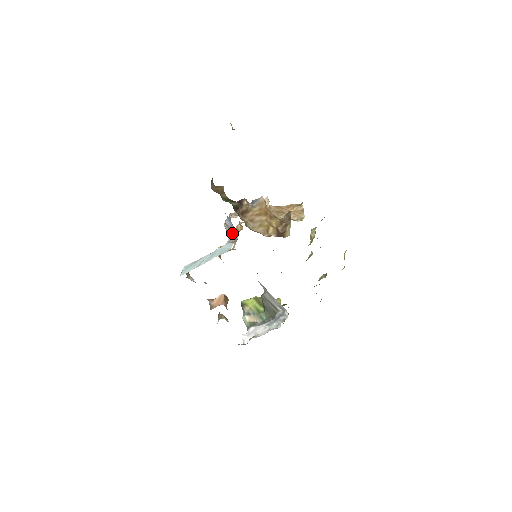
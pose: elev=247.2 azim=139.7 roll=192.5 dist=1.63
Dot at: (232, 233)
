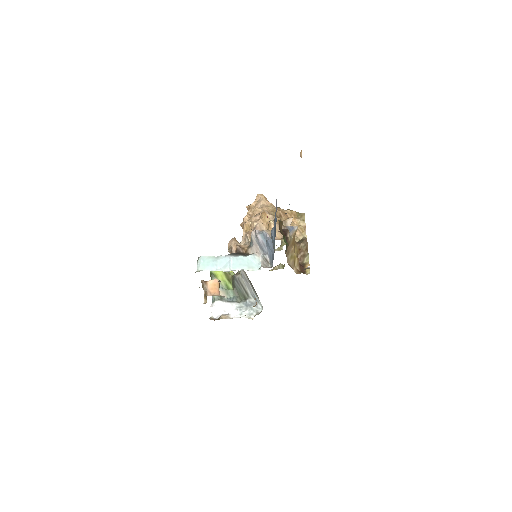
Dot at: (259, 247)
